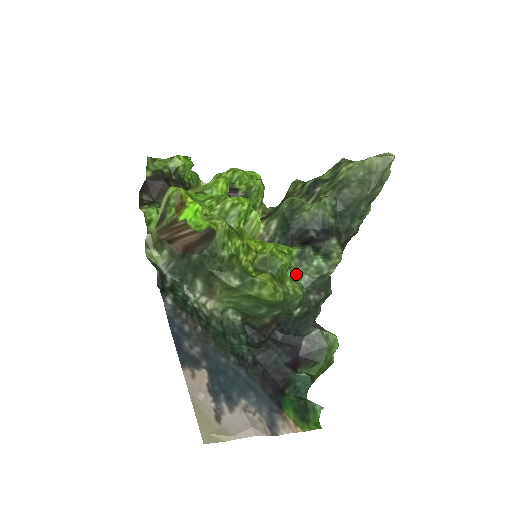
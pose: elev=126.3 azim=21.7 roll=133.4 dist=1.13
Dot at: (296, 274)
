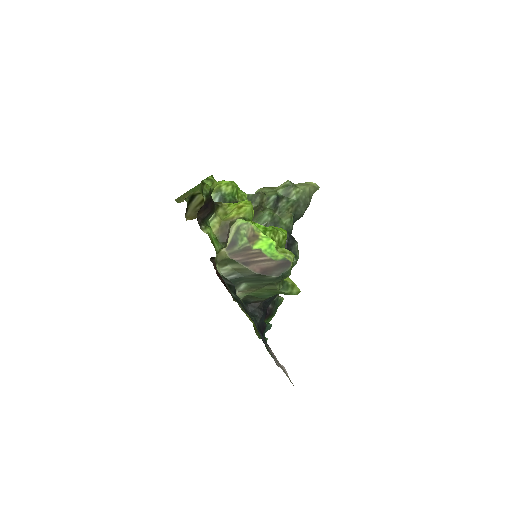
Dot at: occluded
